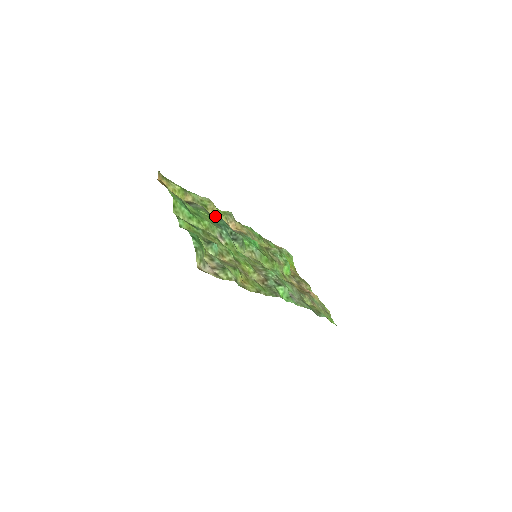
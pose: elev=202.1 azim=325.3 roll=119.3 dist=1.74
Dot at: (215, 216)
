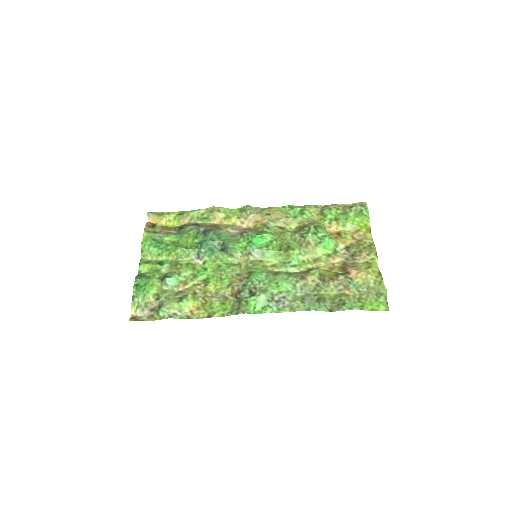
Dot at: (206, 231)
